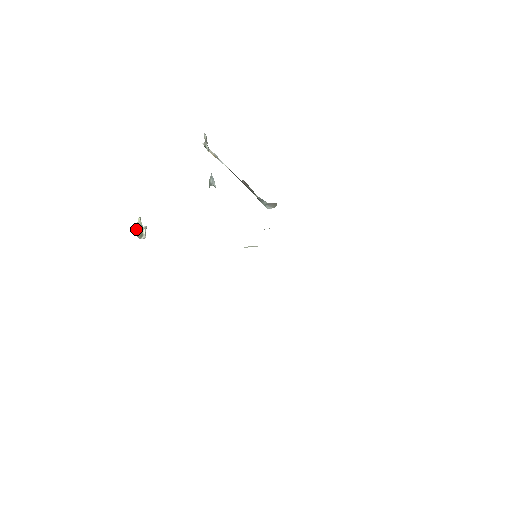
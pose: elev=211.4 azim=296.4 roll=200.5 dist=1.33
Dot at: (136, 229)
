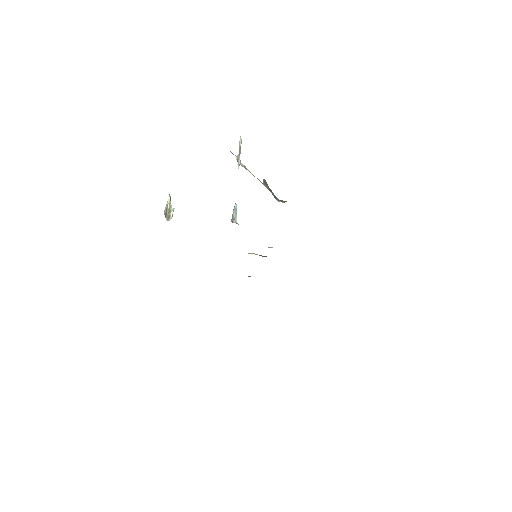
Dot at: (165, 209)
